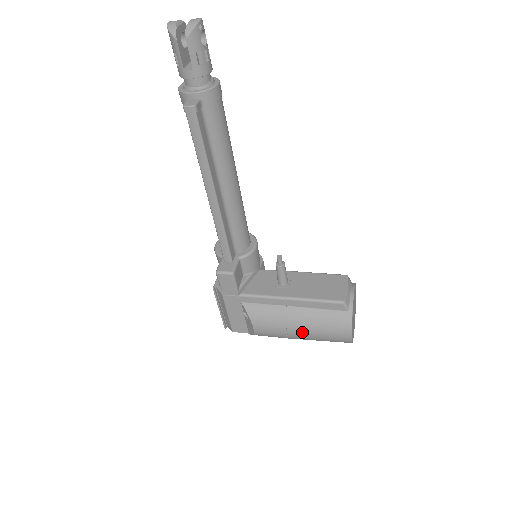
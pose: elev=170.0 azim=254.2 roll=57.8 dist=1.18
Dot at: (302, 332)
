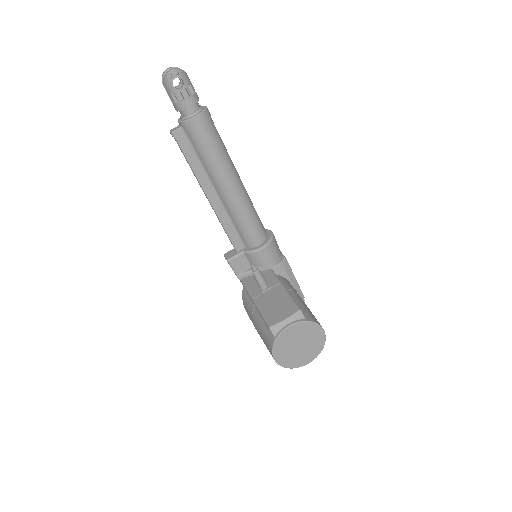
Dot at: occluded
